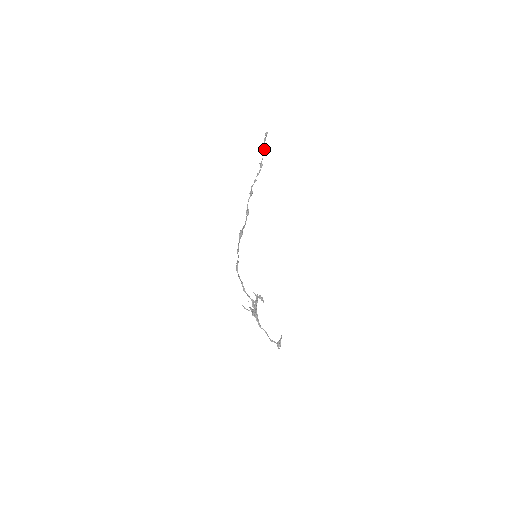
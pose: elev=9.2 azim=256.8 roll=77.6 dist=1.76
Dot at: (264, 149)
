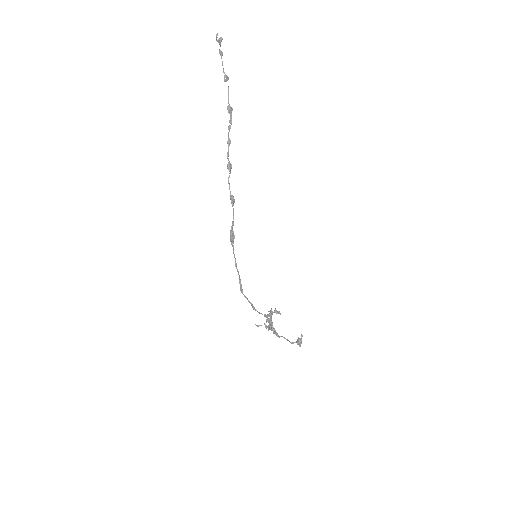
Dot at: (227, 77)
